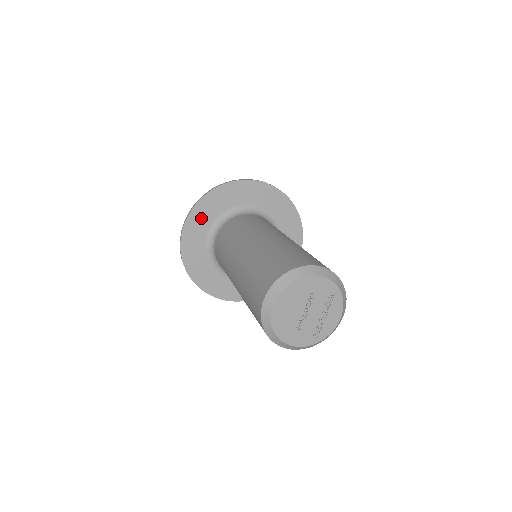
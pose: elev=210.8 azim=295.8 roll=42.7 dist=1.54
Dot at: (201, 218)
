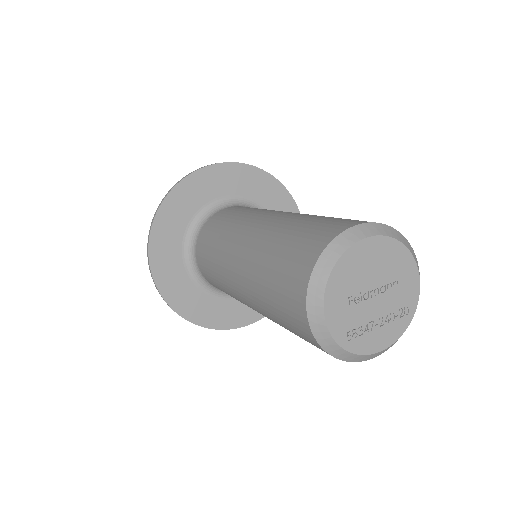
Dot at: (235, 179)
